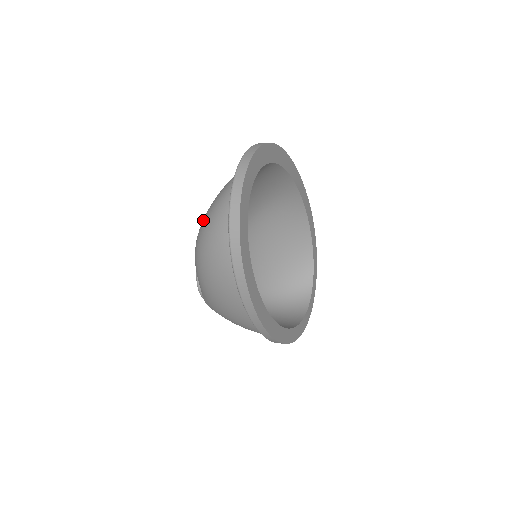
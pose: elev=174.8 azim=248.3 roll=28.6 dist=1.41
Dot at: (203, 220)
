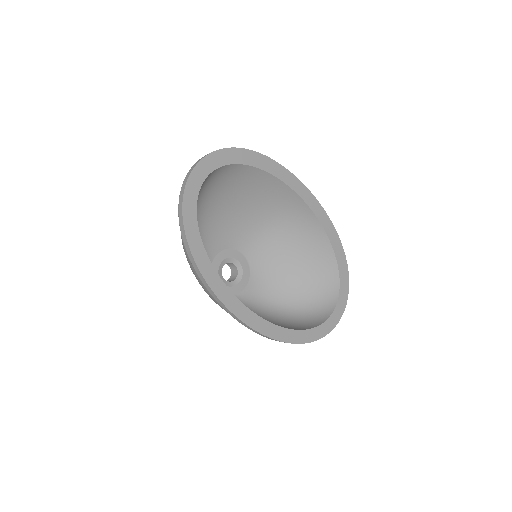
Dot at: occluded
